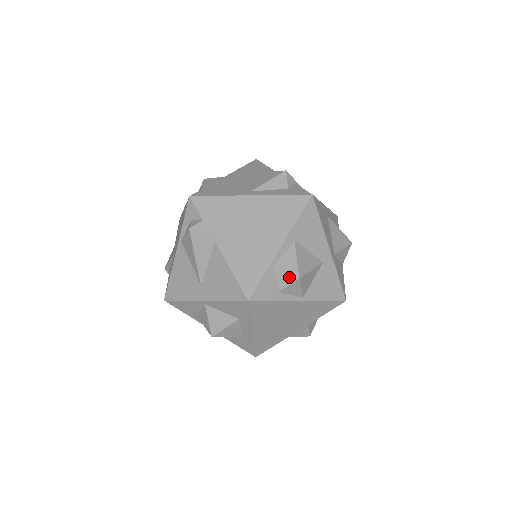
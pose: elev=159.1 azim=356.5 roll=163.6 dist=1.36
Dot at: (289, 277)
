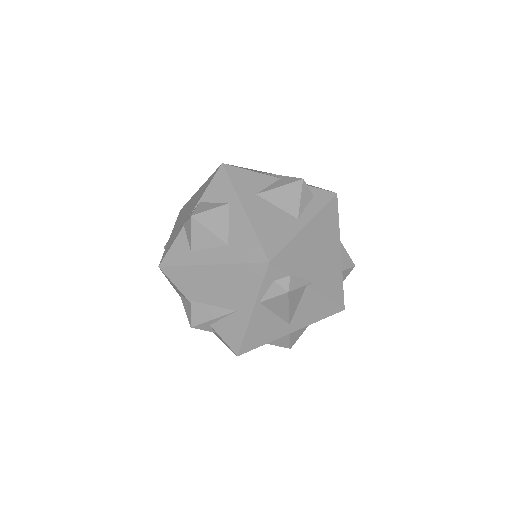
Dot at: (350, 270)
